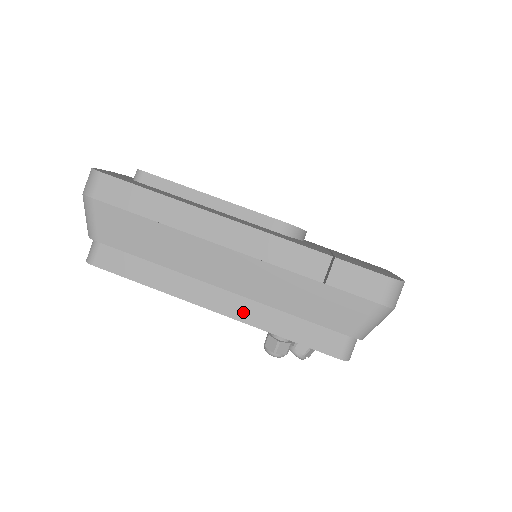
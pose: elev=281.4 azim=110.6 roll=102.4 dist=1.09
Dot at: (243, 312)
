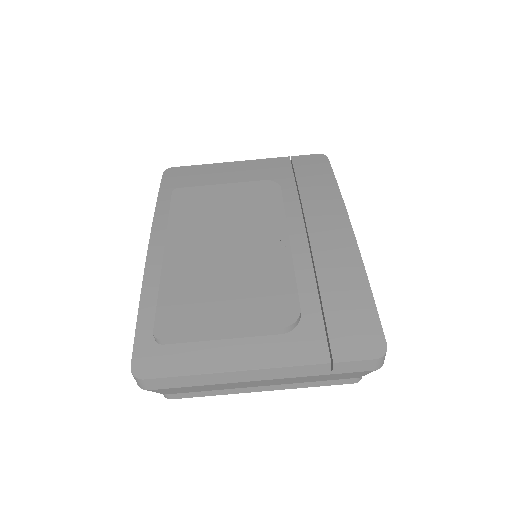
Dot at: (282, 386)
